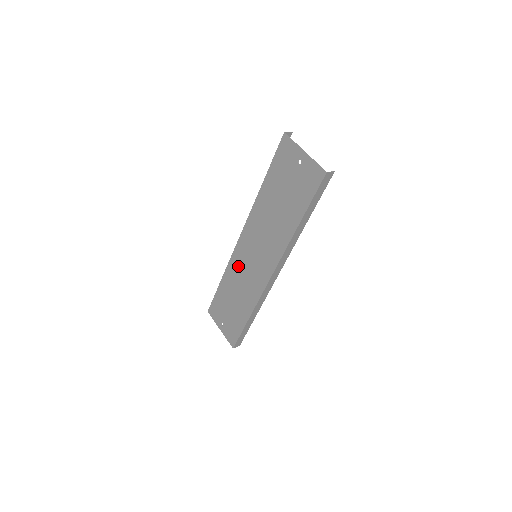
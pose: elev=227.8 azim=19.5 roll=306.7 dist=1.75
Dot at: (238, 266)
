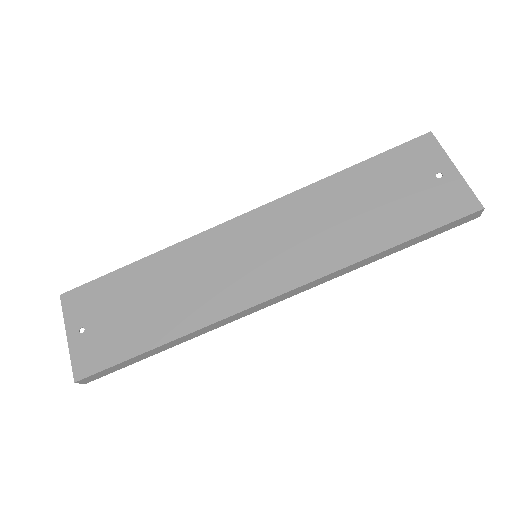
Dot at: (203, 254)
